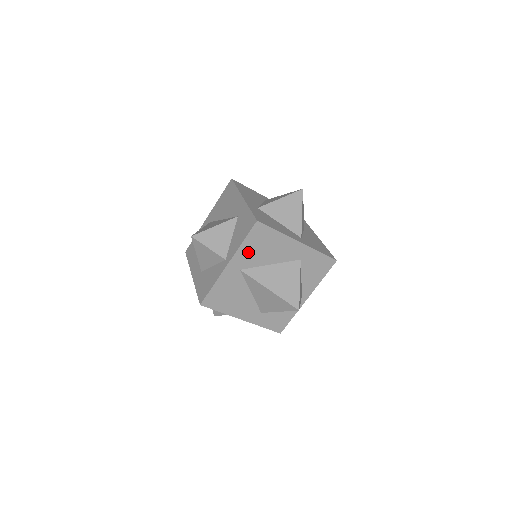
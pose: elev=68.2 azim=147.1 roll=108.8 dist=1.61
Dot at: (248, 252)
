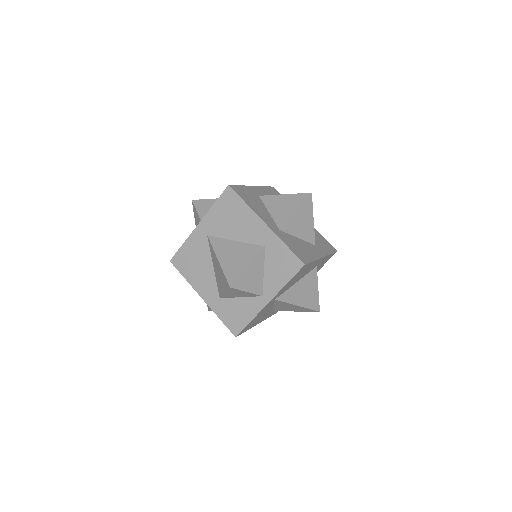
Dot at: (217, 218)
